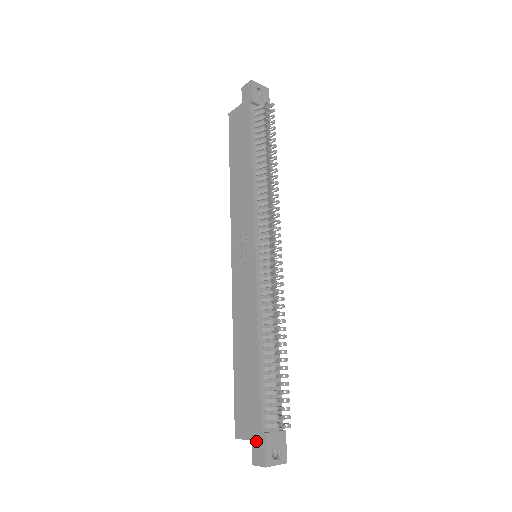
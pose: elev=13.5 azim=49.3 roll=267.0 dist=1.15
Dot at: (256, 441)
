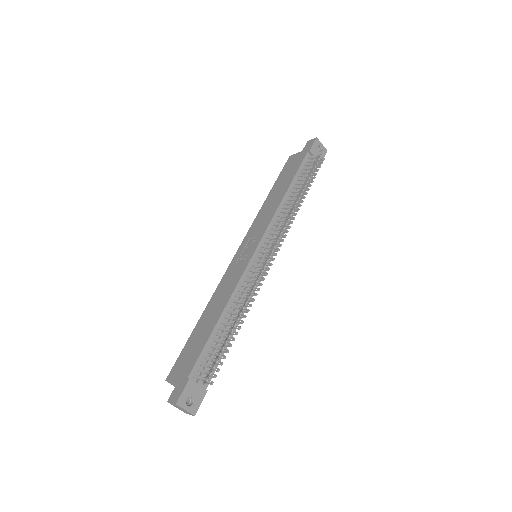
Dot at: (180, 383)
